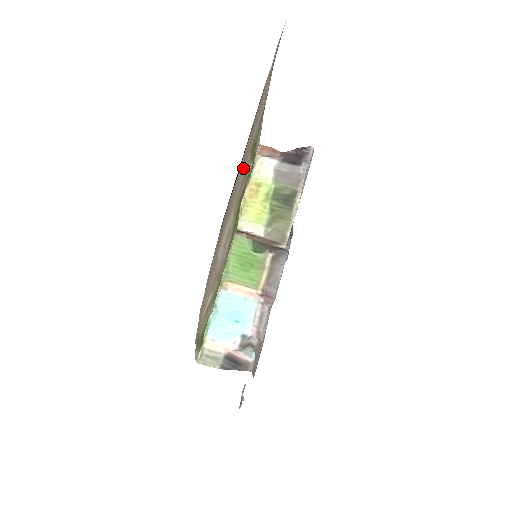
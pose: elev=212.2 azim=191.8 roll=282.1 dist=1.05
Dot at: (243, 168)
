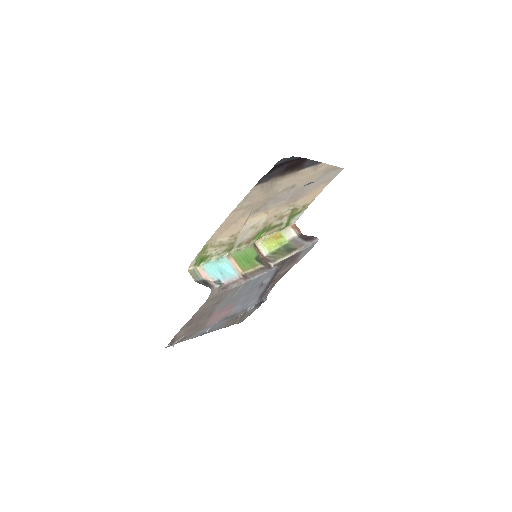
Dot at: (285, 206)
